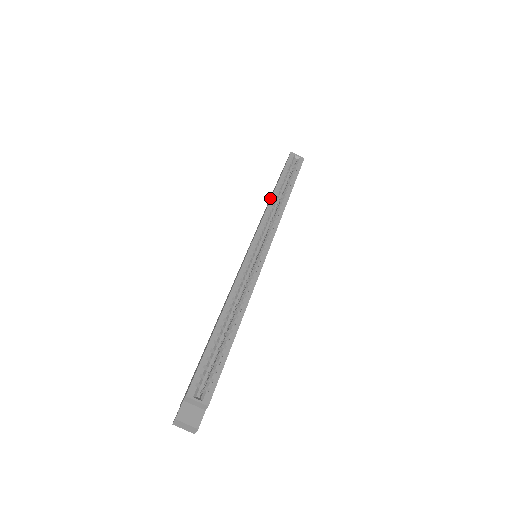
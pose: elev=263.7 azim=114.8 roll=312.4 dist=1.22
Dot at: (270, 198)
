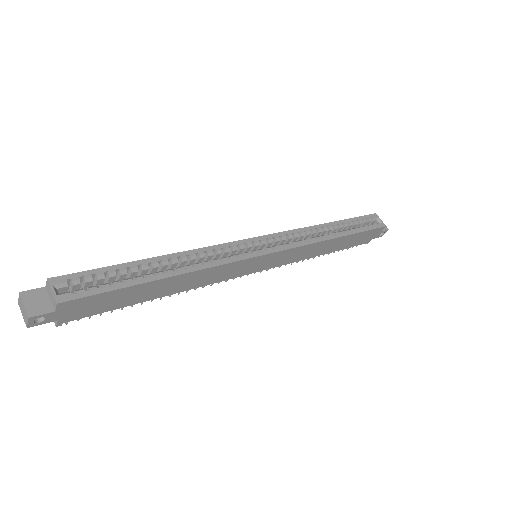
Dot at: occluded
